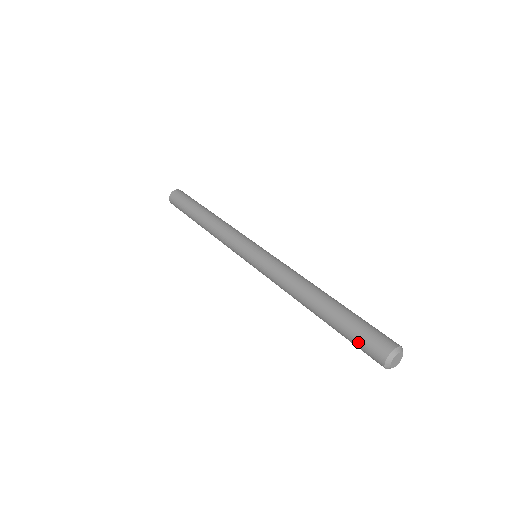
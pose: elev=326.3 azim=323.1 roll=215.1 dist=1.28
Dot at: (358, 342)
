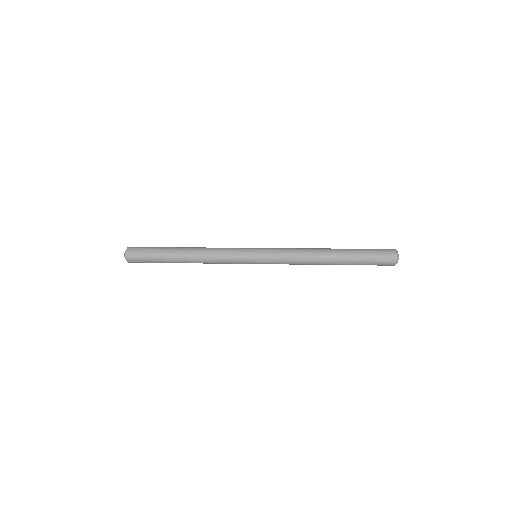
Dot at: (374, 260)
